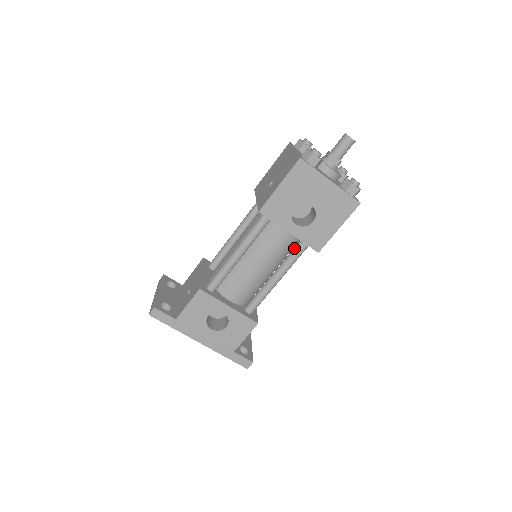
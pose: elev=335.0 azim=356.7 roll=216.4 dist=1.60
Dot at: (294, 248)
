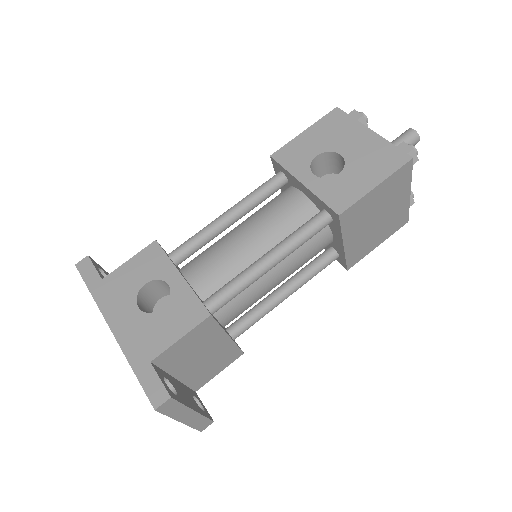
Dot at: (307, 222)
